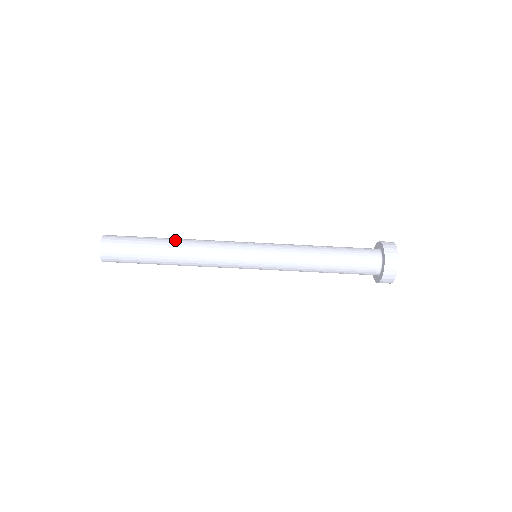
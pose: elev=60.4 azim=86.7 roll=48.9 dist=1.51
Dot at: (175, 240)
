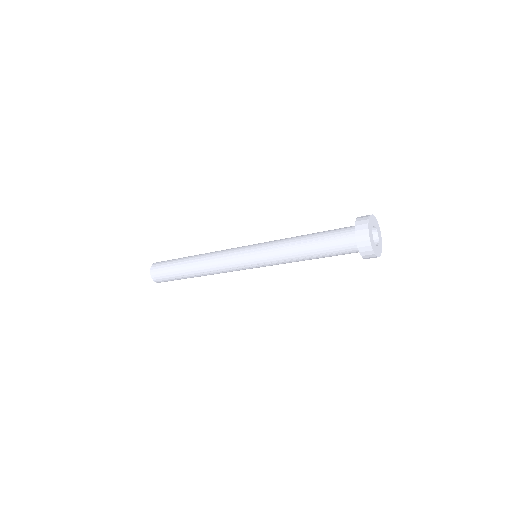
Dot at: (193, 265)
